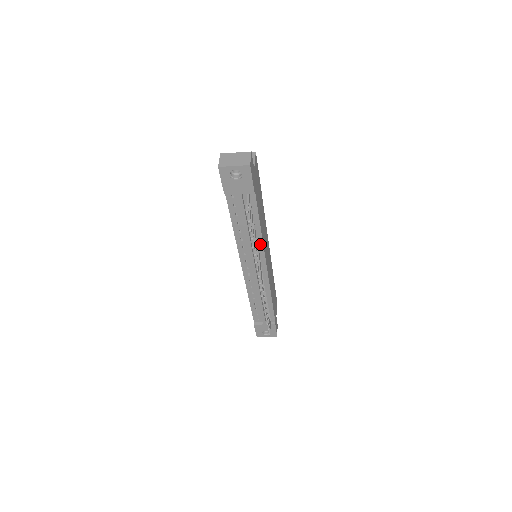
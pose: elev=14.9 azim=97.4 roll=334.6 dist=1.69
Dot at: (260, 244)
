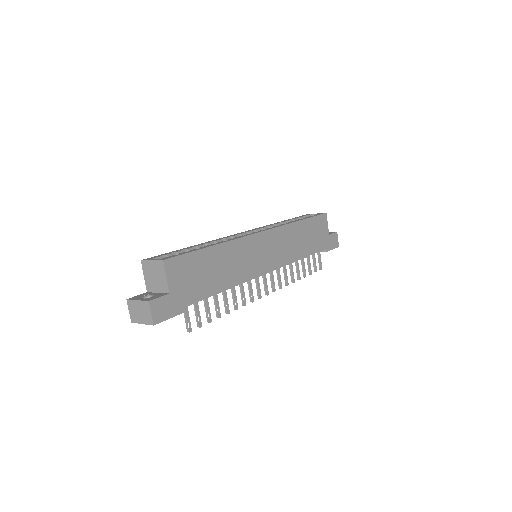
Dot at: (241, 283)
